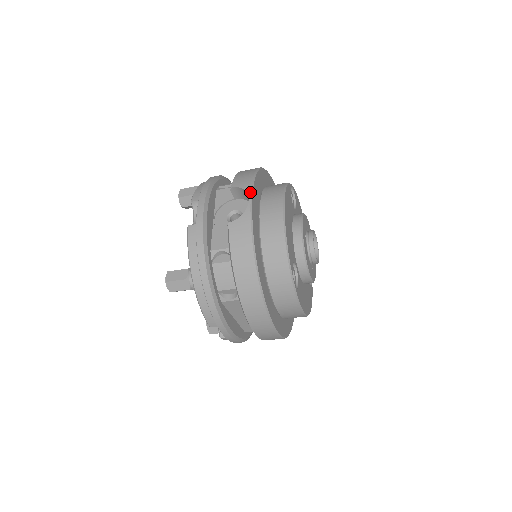
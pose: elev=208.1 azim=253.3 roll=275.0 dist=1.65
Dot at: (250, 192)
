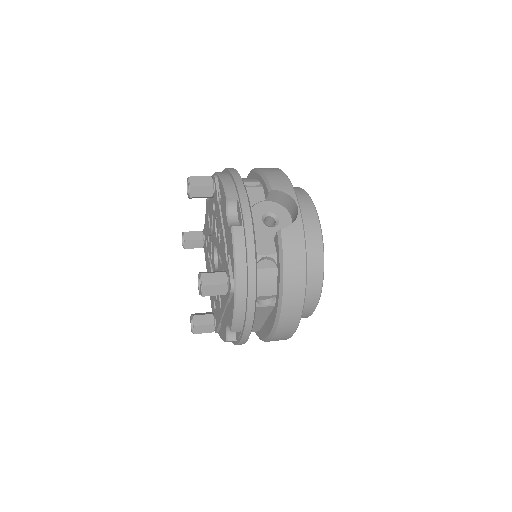
Dot at: (296, 199)
